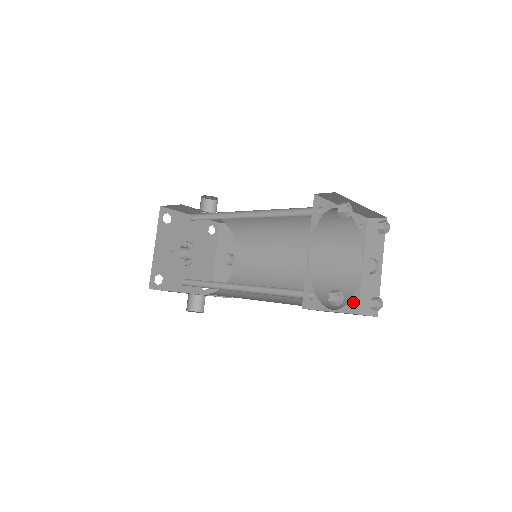
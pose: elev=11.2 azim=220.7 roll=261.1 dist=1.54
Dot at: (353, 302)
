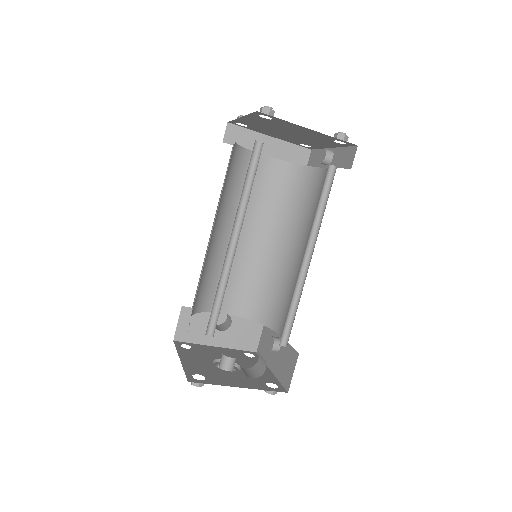
Dot at: (336, 168)
